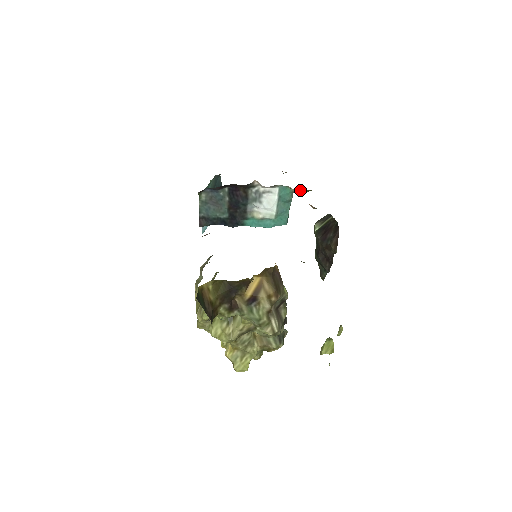
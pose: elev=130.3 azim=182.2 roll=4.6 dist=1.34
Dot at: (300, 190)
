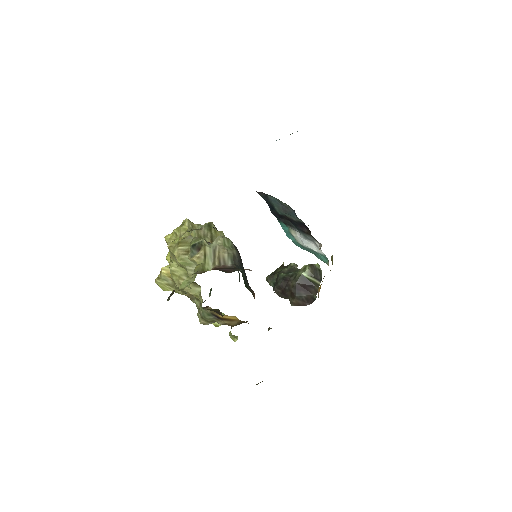
Dot at: (332, 257)
